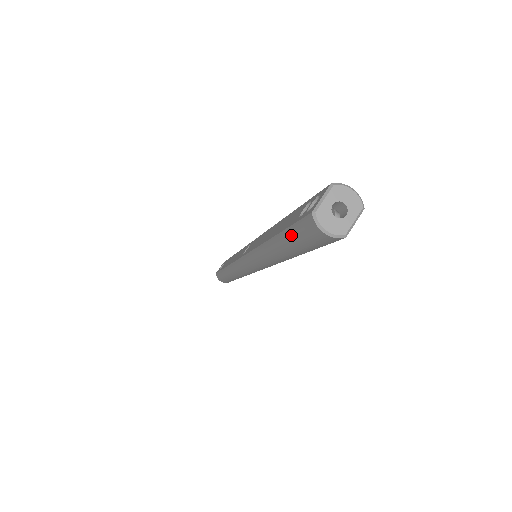
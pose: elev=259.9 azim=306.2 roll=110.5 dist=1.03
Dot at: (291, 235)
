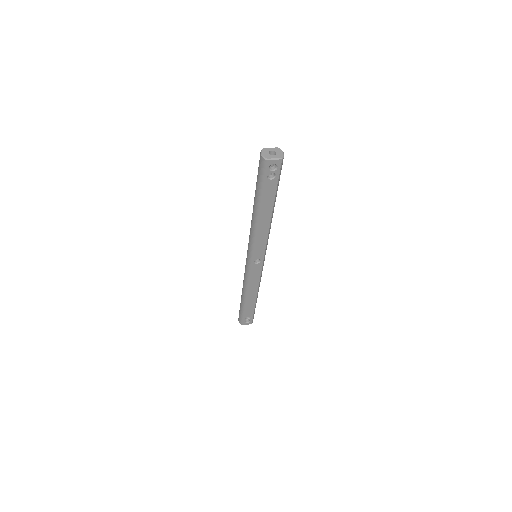
Dot at: (257, 176)
